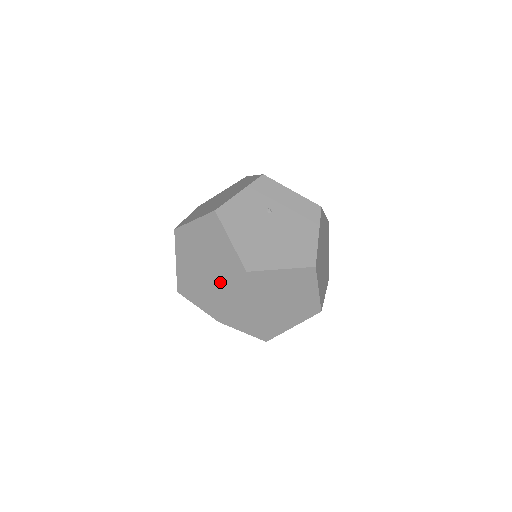
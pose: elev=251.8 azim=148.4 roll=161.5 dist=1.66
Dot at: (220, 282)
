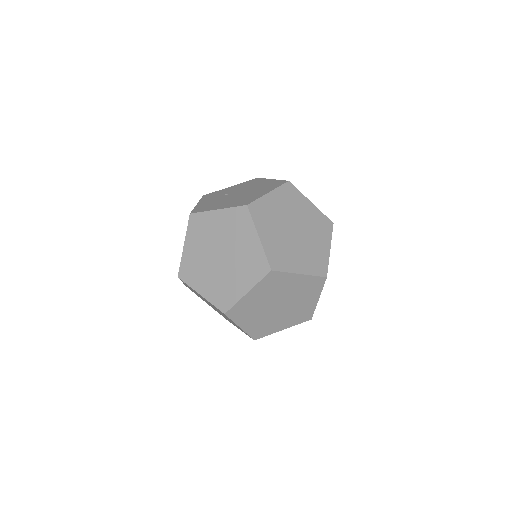
Dot at: (241, 244)
